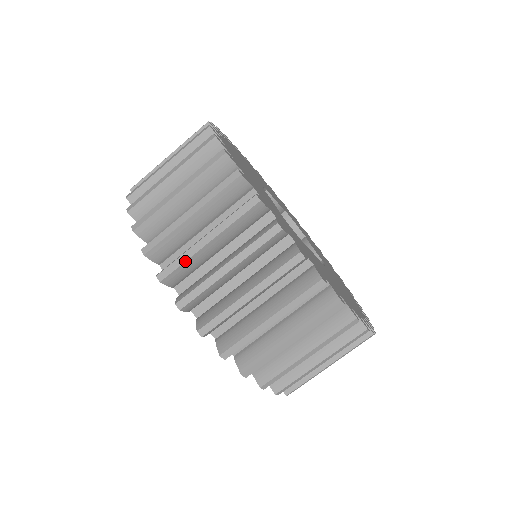
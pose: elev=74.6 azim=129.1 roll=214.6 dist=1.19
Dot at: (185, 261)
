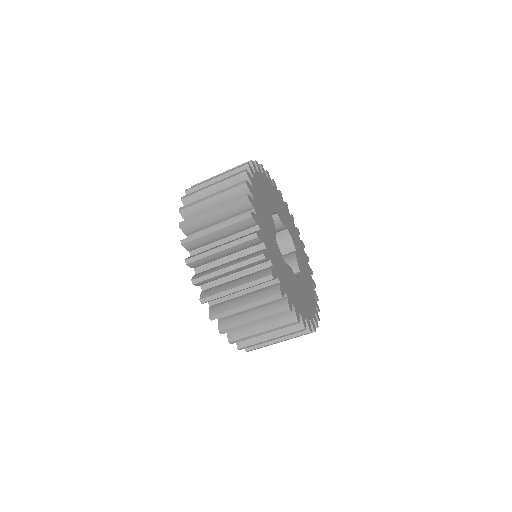
Dot at: (204, 257)
